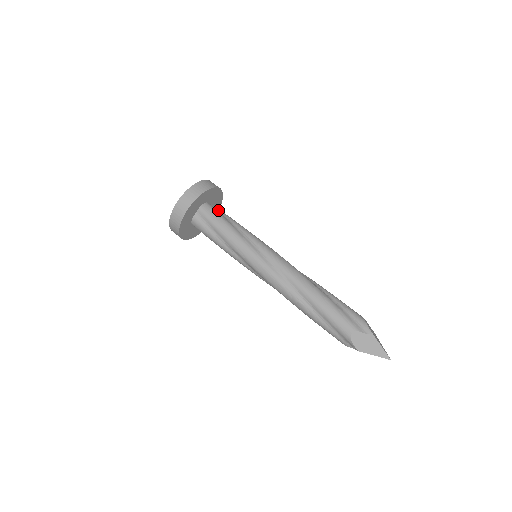
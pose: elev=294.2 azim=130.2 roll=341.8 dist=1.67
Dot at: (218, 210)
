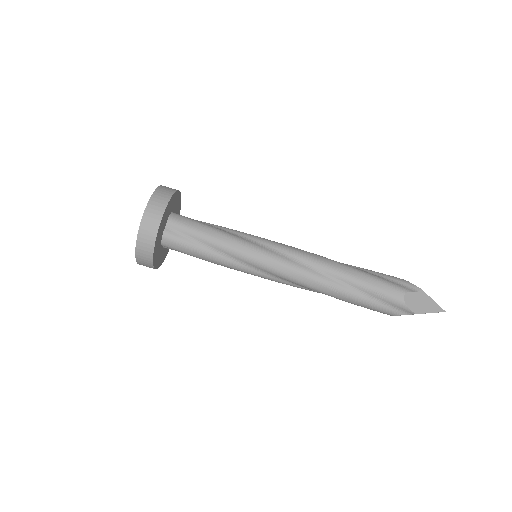
Dot at: (181, 232)
